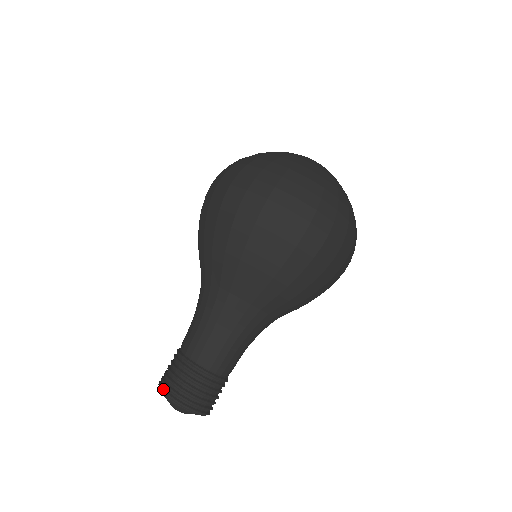
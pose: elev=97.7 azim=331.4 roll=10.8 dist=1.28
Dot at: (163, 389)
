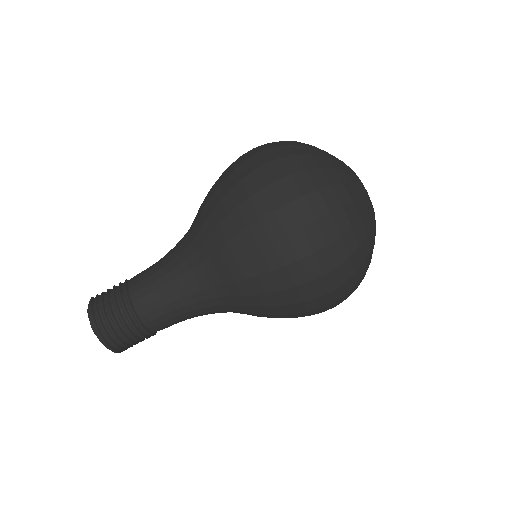
Dot at: (94, 320)
